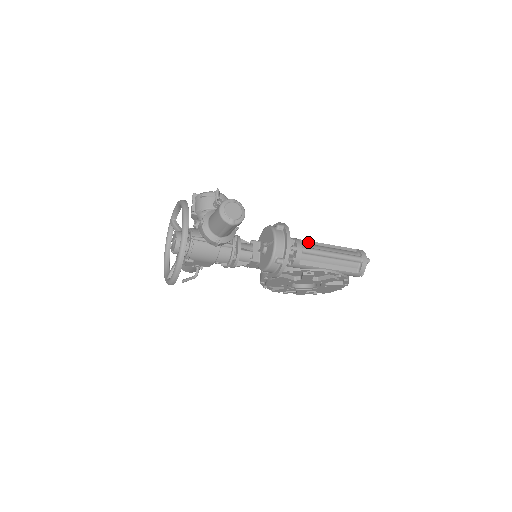
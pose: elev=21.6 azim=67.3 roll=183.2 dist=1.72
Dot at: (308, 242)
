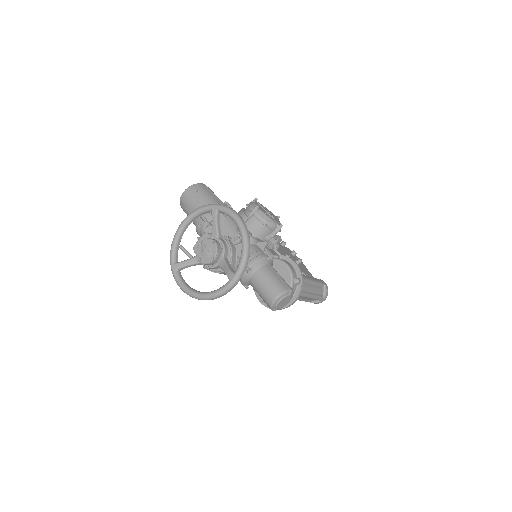
Dot at: (303, 280)
